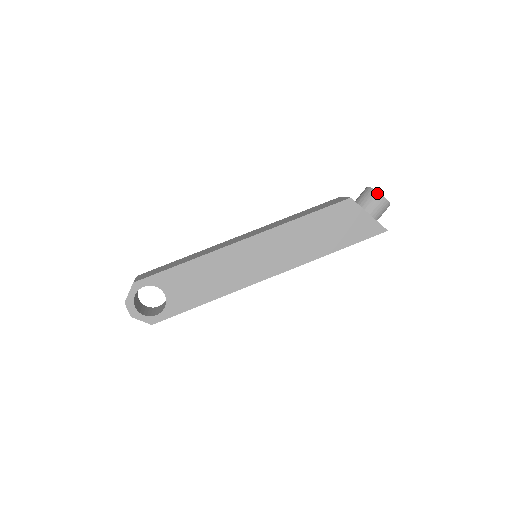
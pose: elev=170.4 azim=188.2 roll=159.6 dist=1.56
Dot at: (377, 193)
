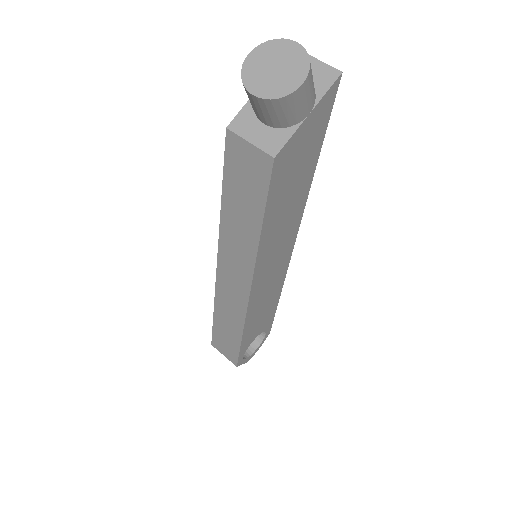
Dot at: (288, 98)
